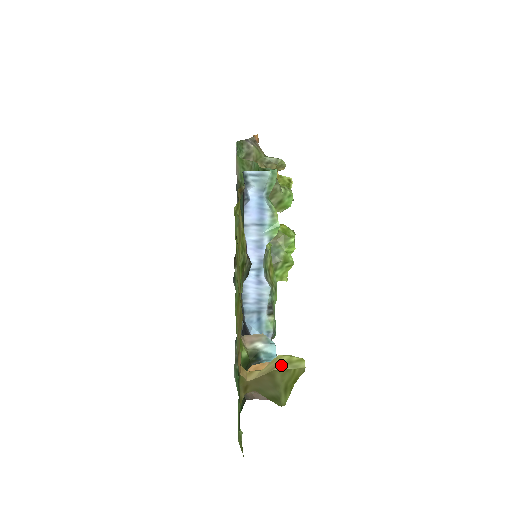
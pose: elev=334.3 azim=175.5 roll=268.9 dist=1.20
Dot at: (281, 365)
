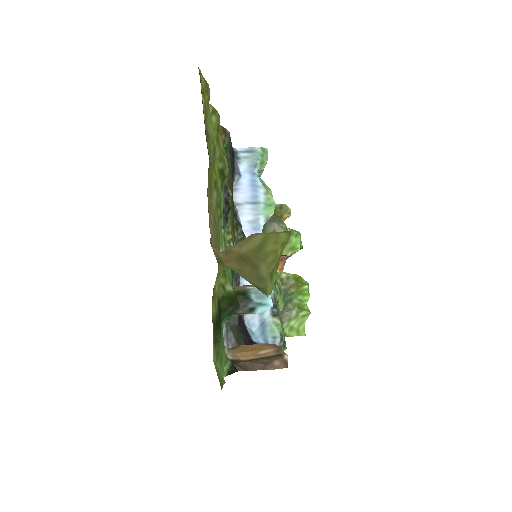
Dot at: (261, 233)
